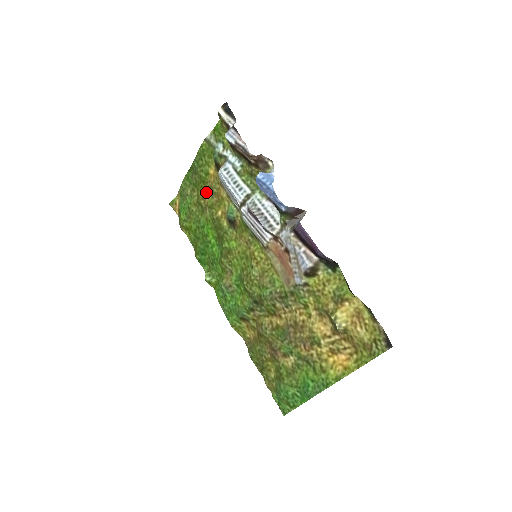
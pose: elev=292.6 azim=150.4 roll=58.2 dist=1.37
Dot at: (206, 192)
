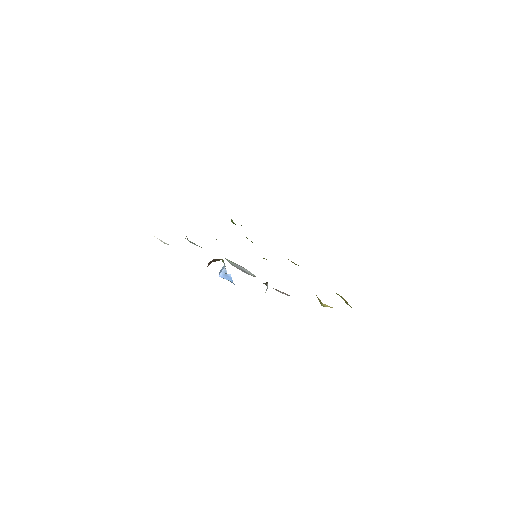
Dot at: occluded
